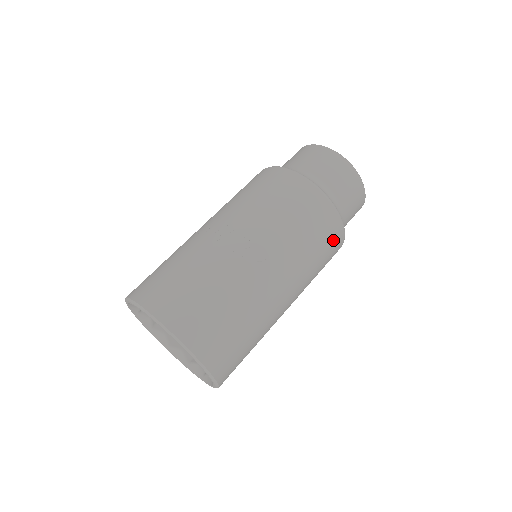
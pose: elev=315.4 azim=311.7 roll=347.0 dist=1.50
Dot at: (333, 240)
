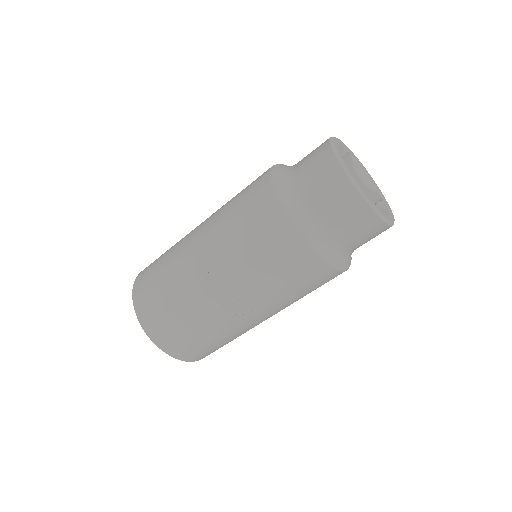
Dot at: occluded
